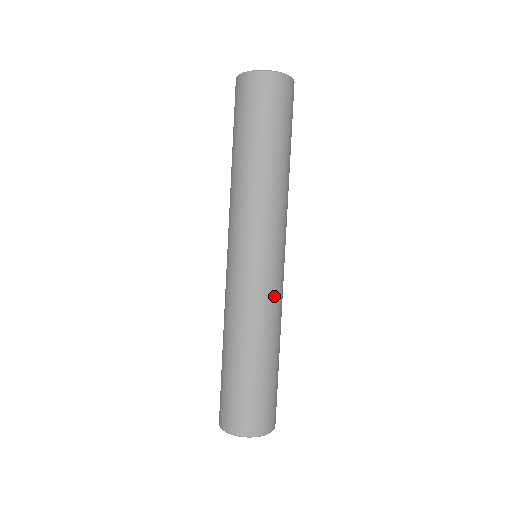
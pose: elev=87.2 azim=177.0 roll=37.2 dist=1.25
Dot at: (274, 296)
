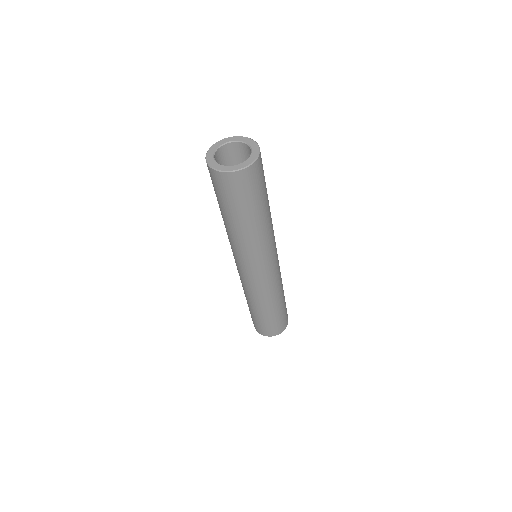
Dot at: (273, 284)
